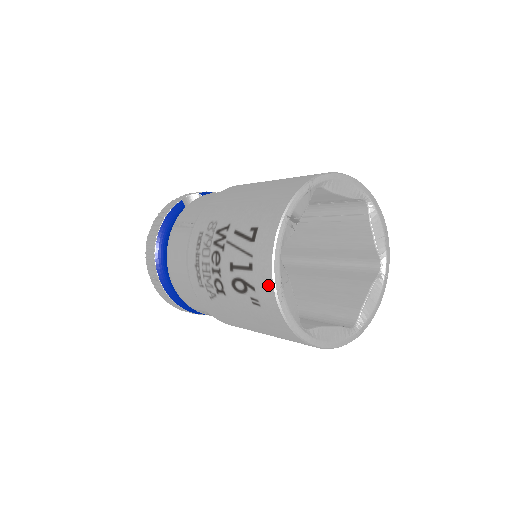
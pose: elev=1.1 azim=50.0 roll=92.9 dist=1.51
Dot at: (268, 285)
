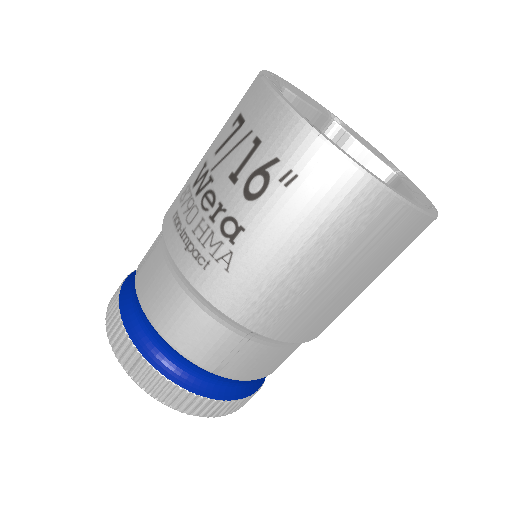
Dot at: (291, 127)
